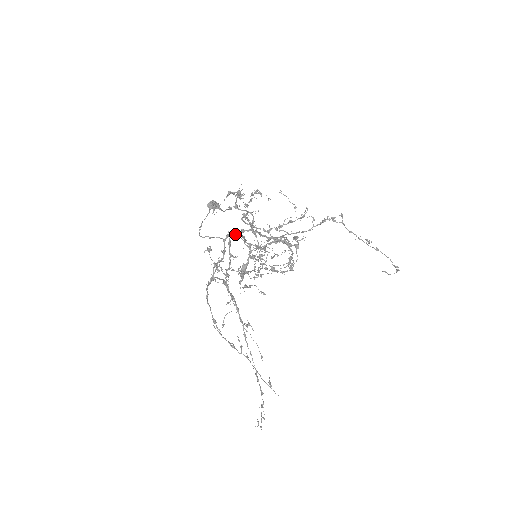
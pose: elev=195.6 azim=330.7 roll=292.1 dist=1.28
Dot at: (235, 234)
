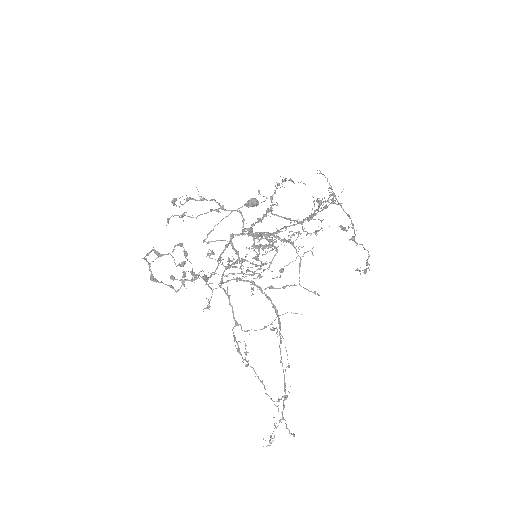
Dot at: (235, 235)
